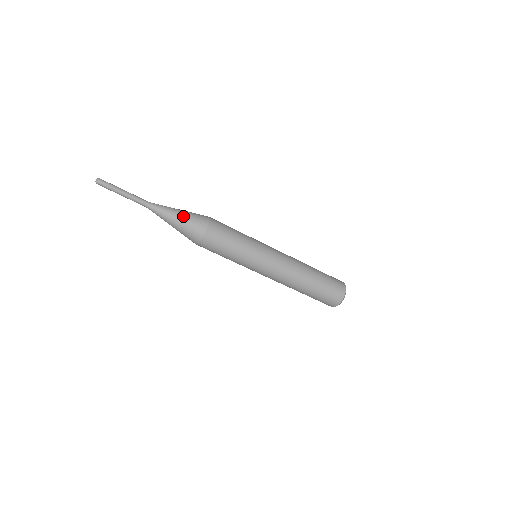
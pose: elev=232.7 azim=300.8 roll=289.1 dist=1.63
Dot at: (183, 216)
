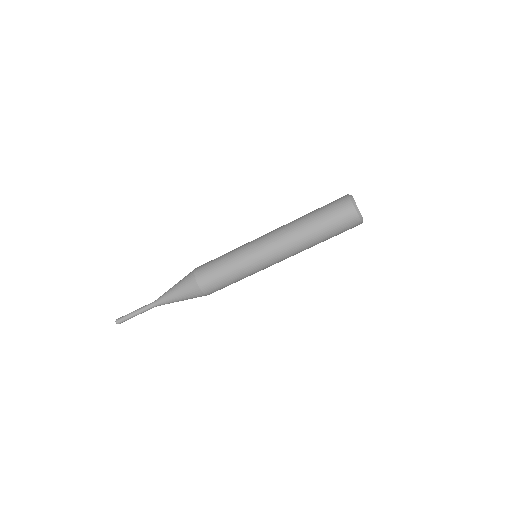
Dot at: (179, 294)
